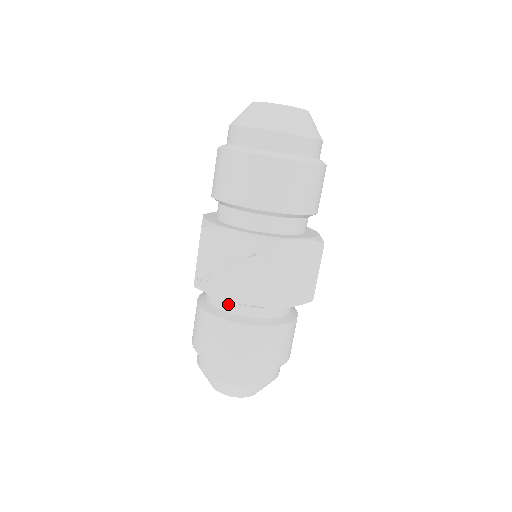
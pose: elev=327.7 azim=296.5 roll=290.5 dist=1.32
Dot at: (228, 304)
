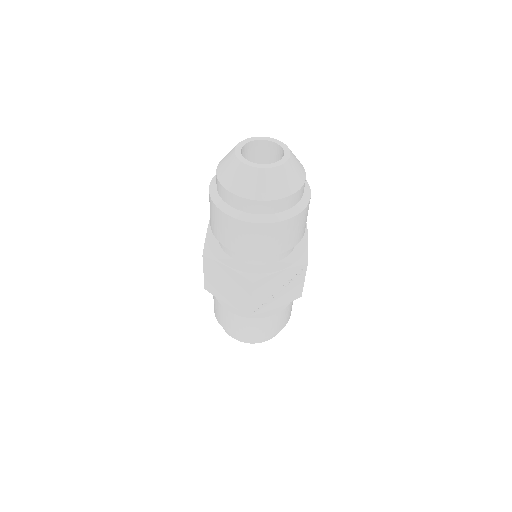
Dot at: occluded
